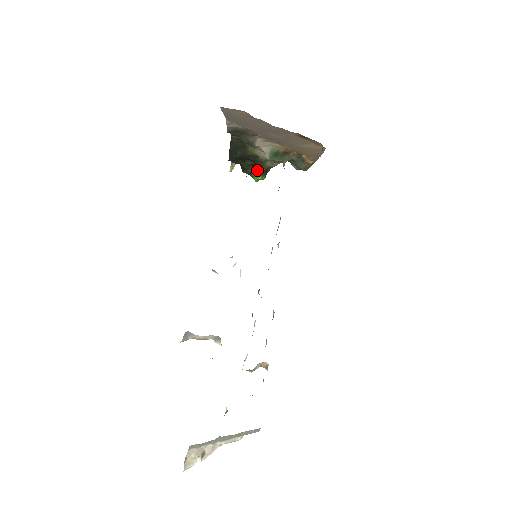
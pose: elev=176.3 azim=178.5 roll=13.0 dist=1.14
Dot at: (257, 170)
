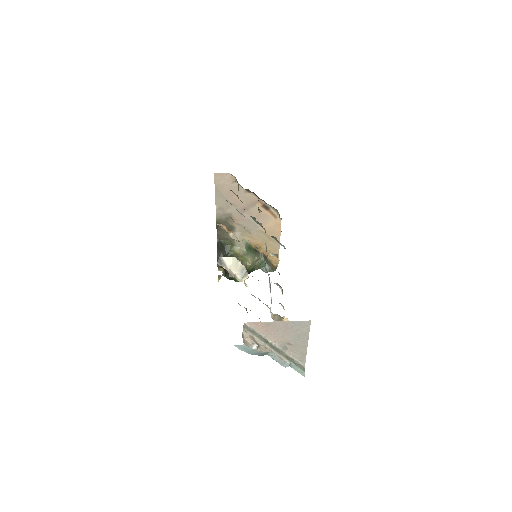
Dot at: occluded
